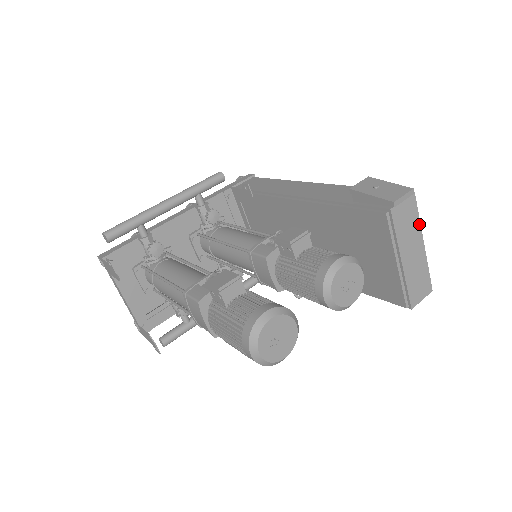
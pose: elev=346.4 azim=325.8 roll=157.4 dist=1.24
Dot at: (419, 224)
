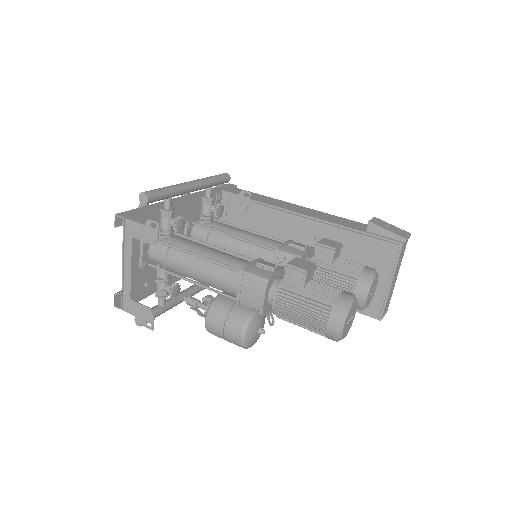
Dot at: occluded
